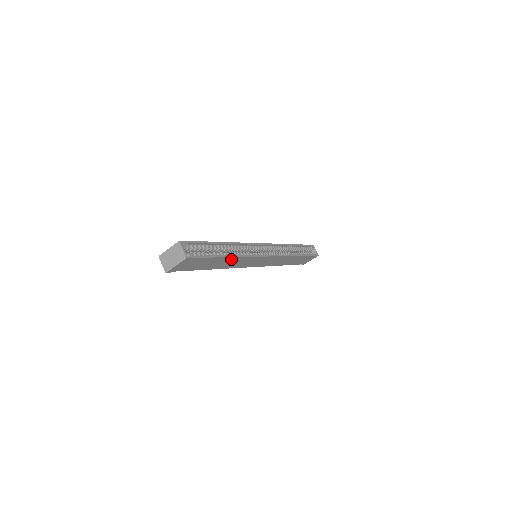
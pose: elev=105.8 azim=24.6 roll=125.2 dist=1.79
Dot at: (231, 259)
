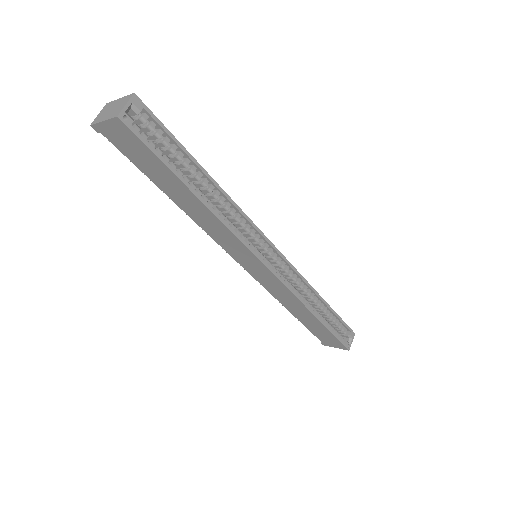
Dot at: (202, 207)
